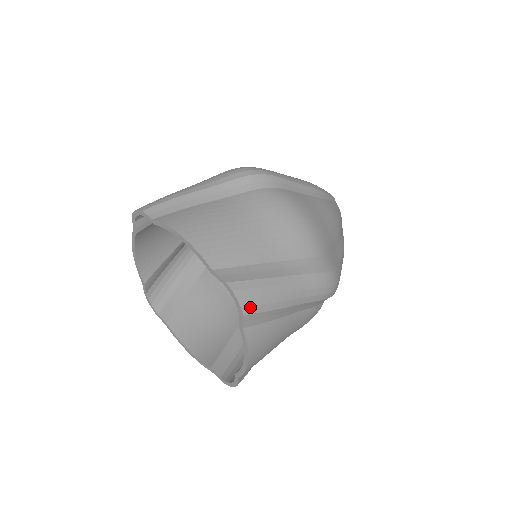
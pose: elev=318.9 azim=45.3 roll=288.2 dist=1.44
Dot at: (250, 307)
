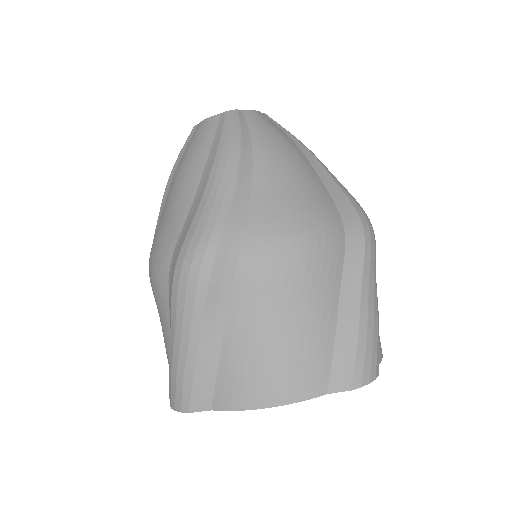
Dot at: (376, 366)
